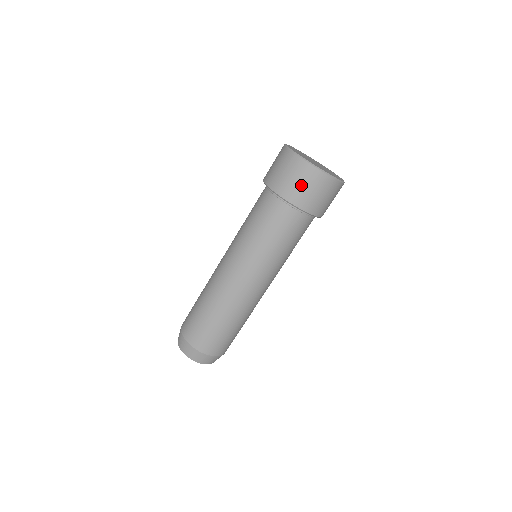
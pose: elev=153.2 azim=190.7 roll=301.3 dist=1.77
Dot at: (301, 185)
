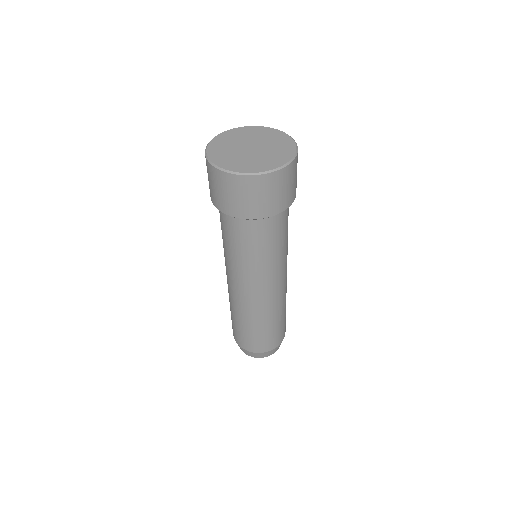
Dot at: (226, 195)
